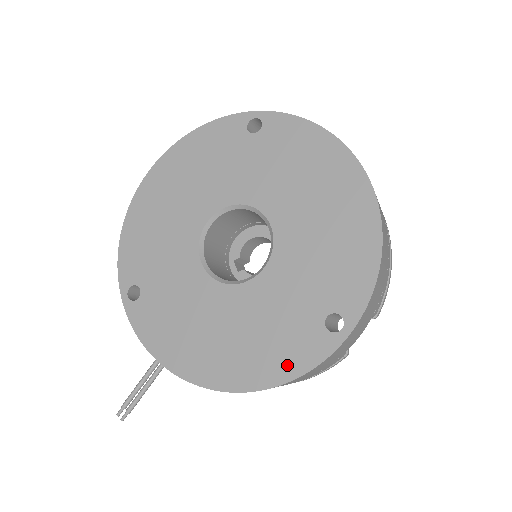
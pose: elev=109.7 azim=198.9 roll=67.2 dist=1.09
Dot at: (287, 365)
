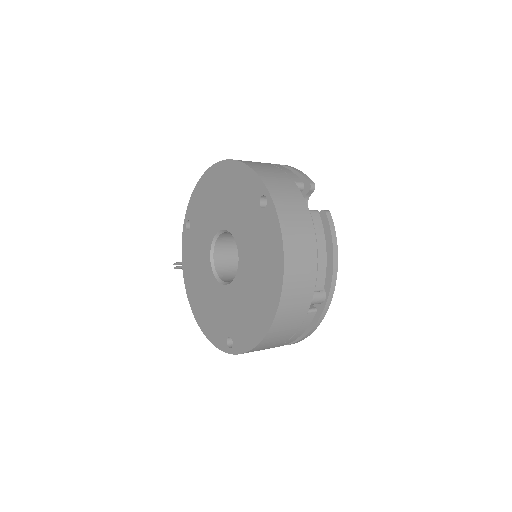
Dot at: (210, 333)
